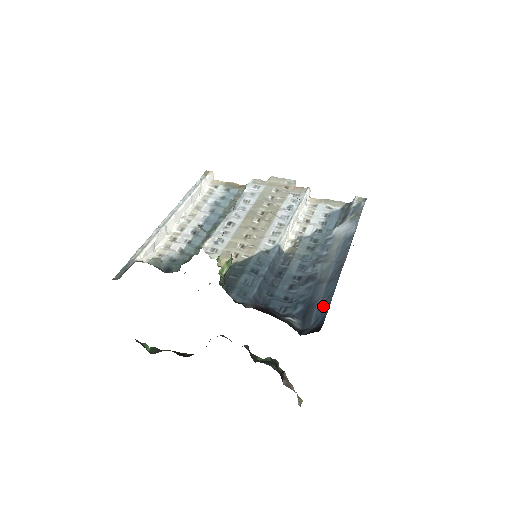
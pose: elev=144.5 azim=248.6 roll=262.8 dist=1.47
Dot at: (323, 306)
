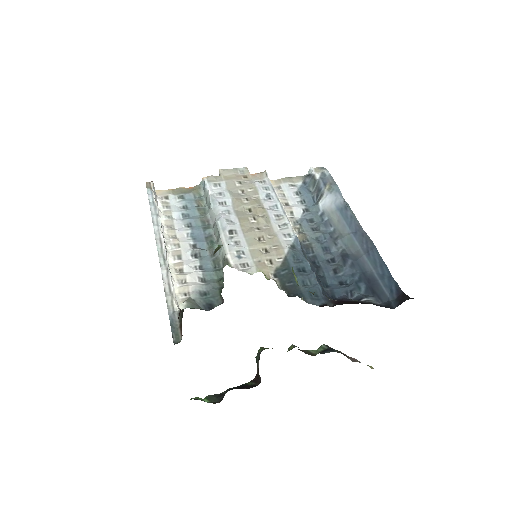
Dot at: (384, 276)
